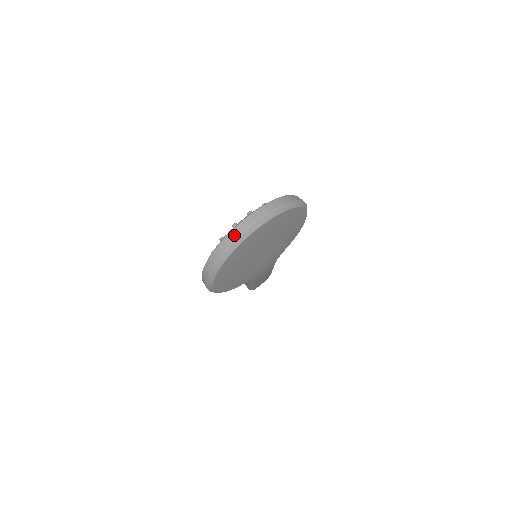
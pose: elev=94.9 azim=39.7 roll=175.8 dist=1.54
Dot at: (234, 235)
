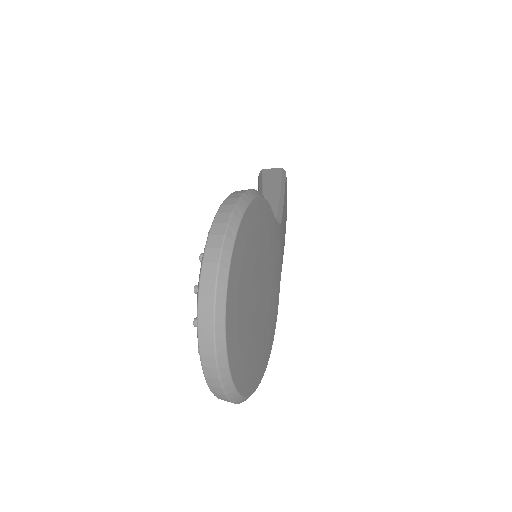
Dot at: (215, 386)
